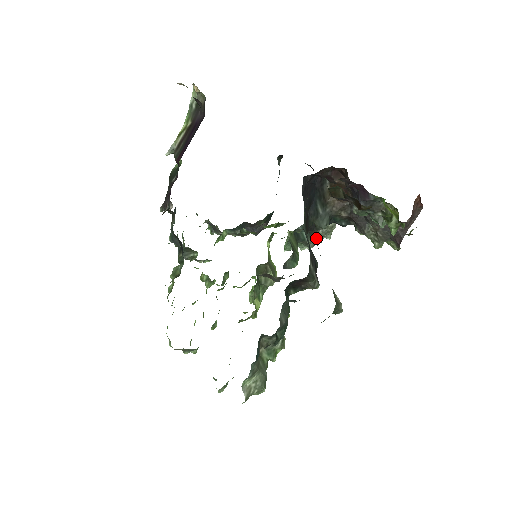
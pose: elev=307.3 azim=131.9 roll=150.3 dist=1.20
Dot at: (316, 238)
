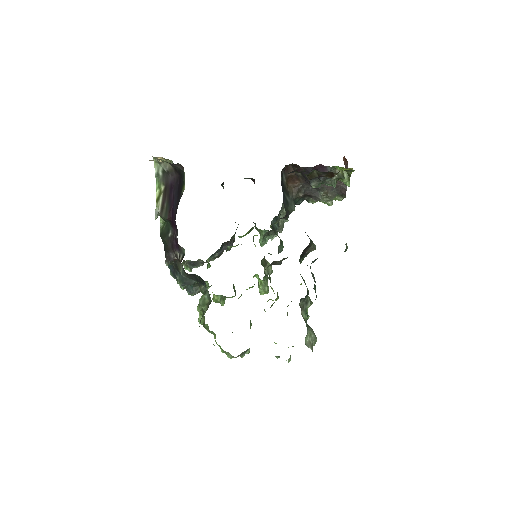
Dot at: (280, 225)
